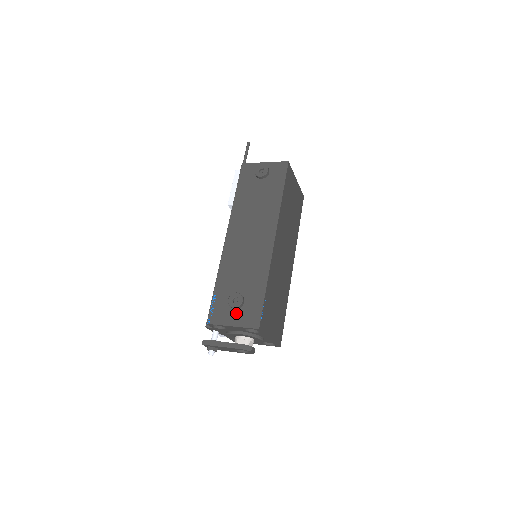
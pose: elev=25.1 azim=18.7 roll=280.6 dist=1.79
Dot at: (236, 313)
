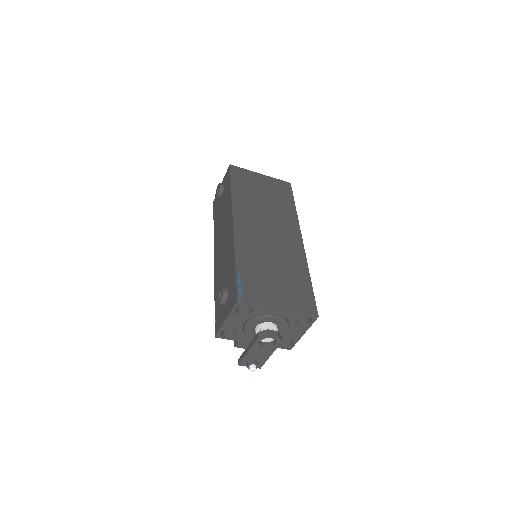
Dot at: (225, 306)
